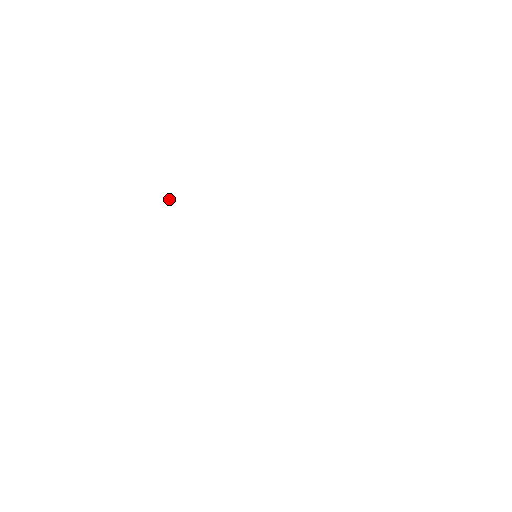
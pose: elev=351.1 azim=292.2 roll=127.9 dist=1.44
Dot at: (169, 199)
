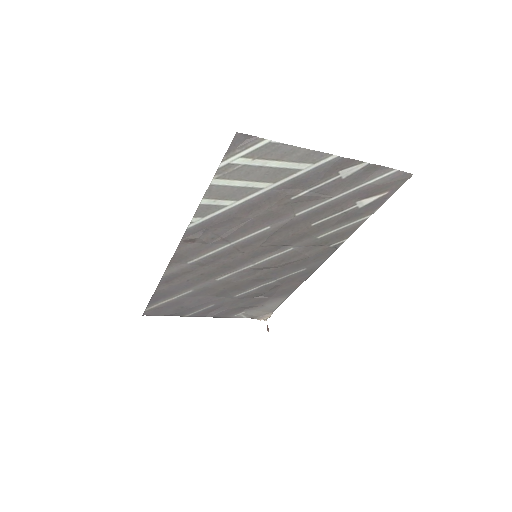
Dot at: (267, 327)
